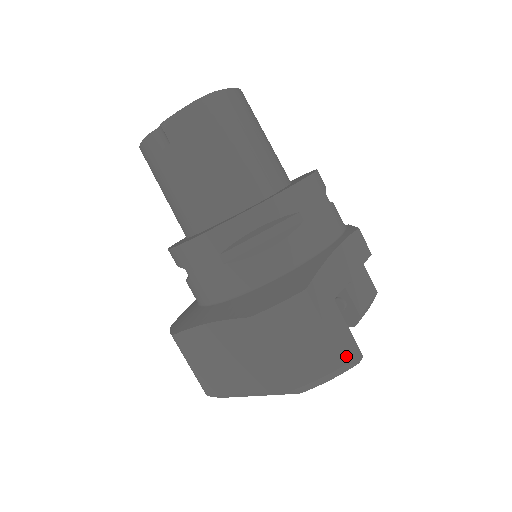
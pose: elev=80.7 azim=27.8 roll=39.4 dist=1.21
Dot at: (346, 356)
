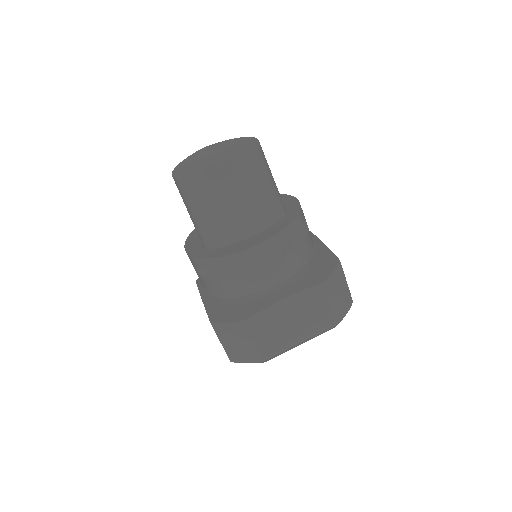
Dot at: occluded
